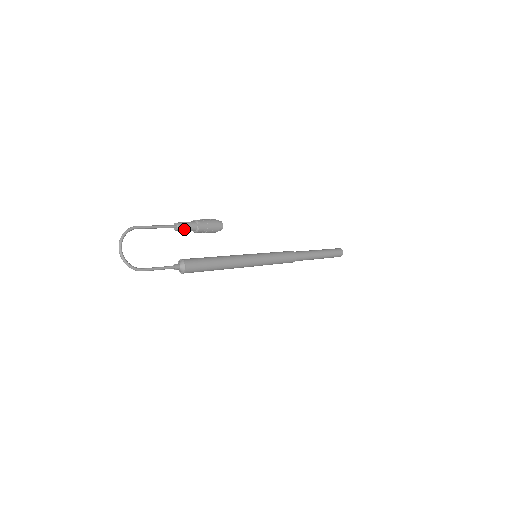
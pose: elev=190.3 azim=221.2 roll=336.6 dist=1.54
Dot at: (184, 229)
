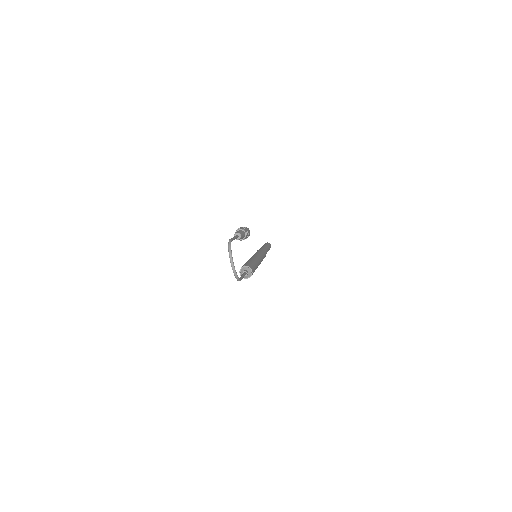
Dot at: (241, 238)
